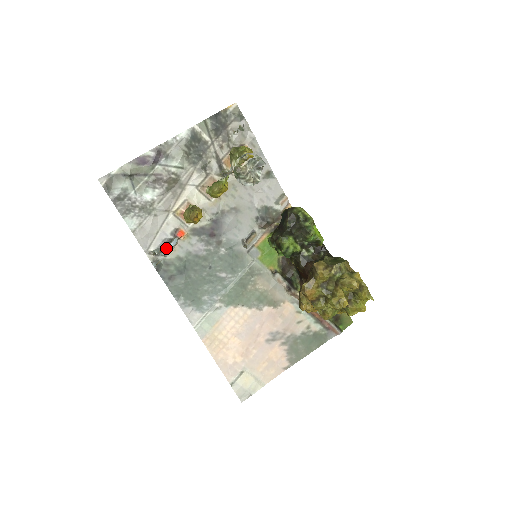
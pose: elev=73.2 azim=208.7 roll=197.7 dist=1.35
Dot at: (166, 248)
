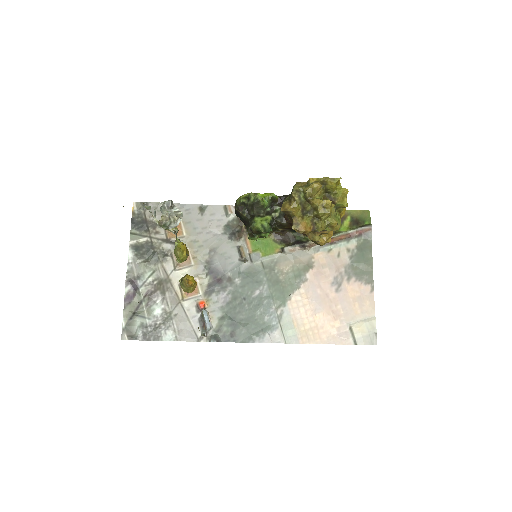
Dot at: (205, 323)
